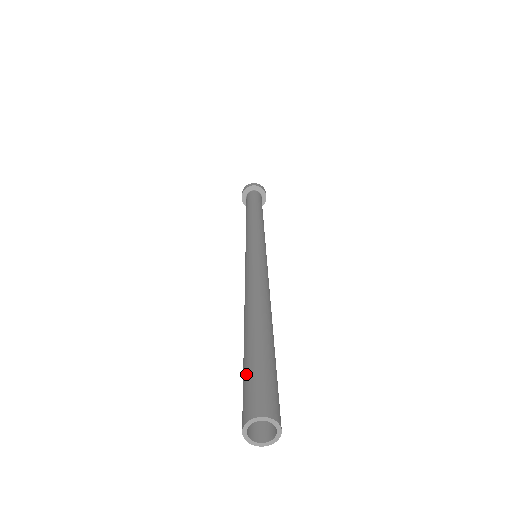
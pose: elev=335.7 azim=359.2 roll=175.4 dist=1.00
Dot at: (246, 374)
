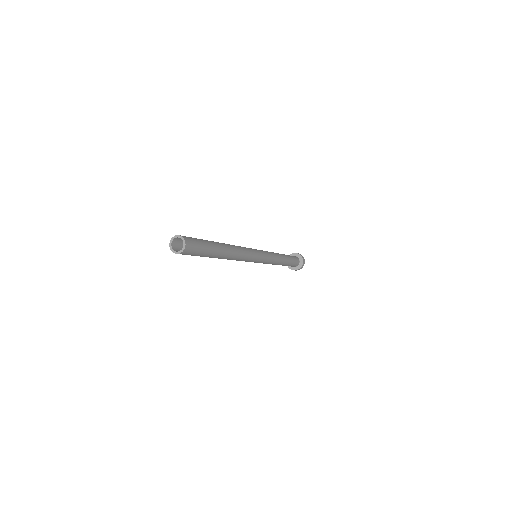
Dot at: occluded
